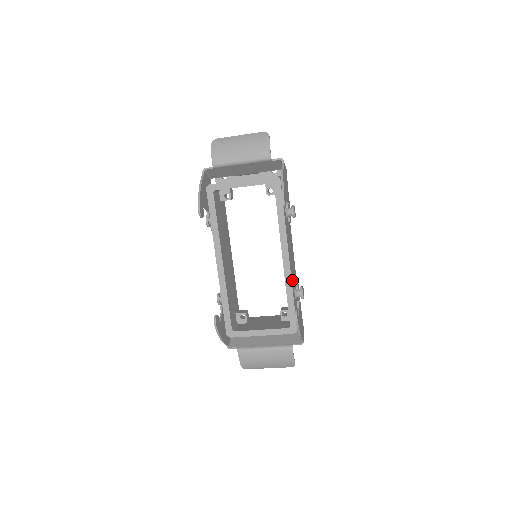
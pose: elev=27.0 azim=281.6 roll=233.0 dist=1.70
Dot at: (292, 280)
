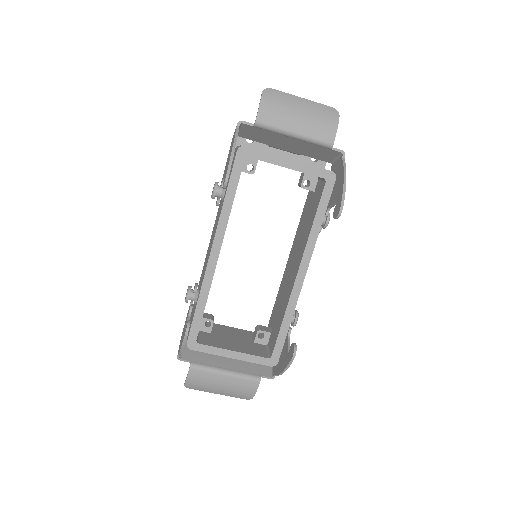
Dot at: occluded
